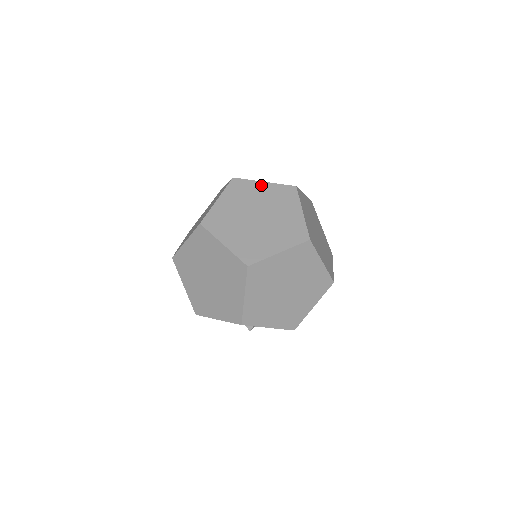
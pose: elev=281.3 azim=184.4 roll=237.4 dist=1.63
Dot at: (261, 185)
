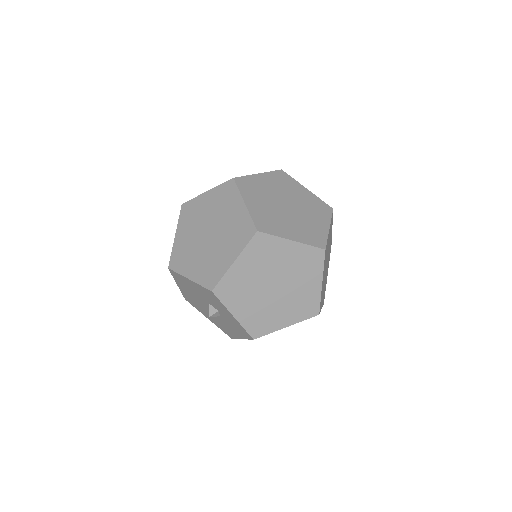
Dot at: (303, 189)
